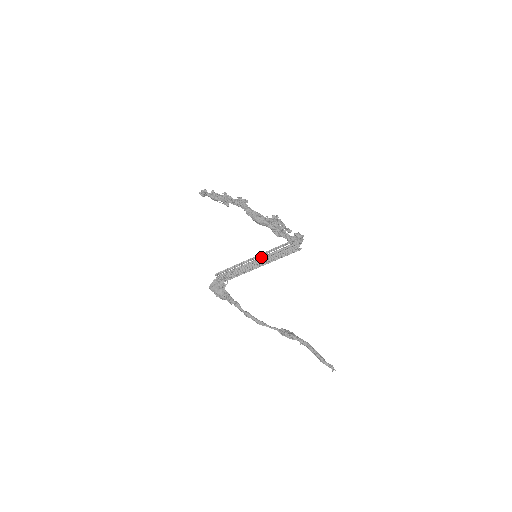
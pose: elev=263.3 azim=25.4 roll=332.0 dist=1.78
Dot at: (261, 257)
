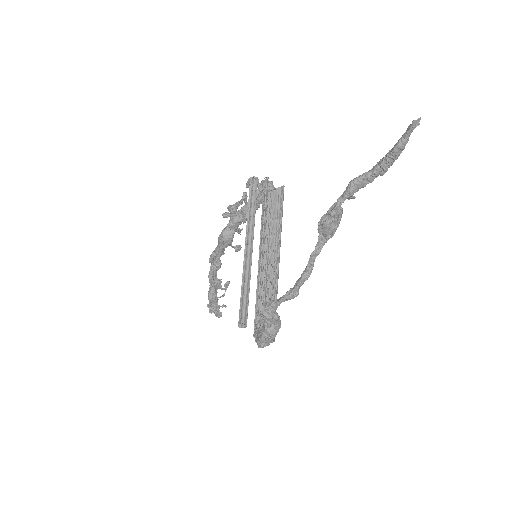
Dot at: (262, 249)
